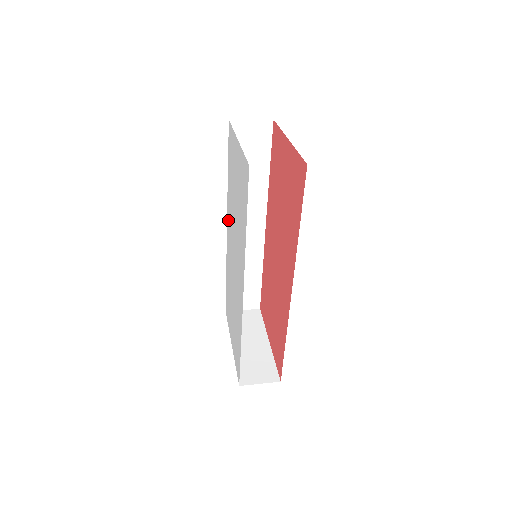
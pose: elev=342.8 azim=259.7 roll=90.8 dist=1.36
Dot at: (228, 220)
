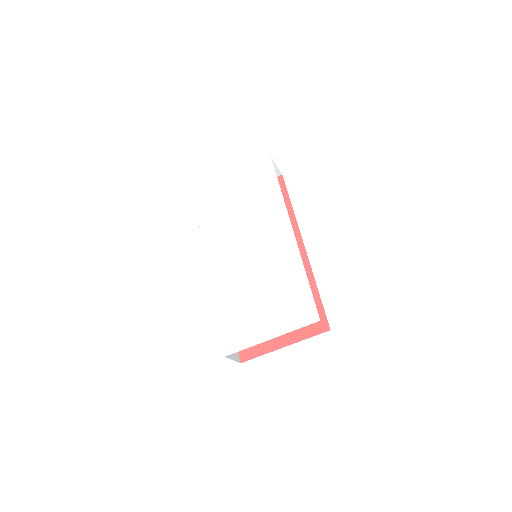
Dot at: (213, 254)
